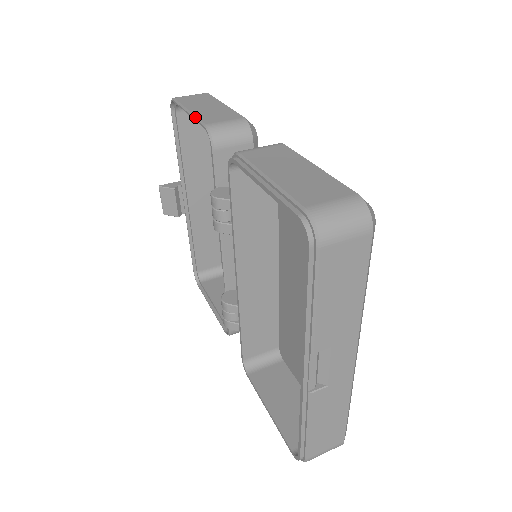
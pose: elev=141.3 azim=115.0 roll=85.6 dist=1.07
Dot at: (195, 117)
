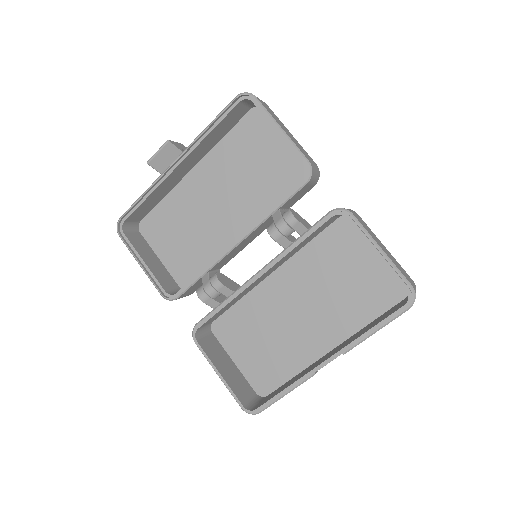
Dot at: (294, 143)
